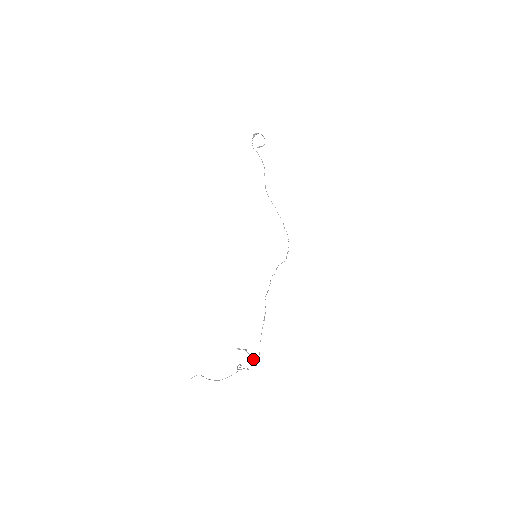
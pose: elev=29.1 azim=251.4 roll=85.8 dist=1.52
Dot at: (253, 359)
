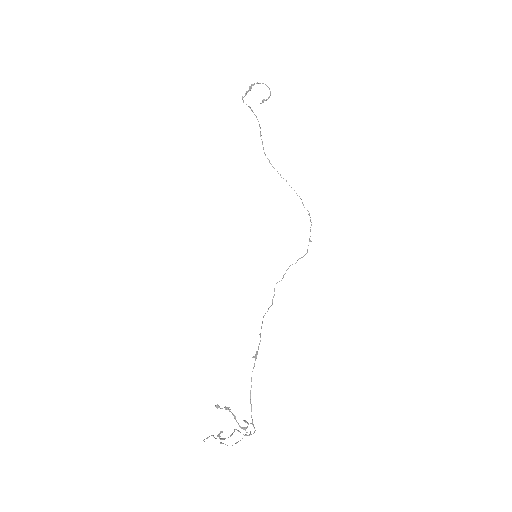
Dot at: (244, 421)
